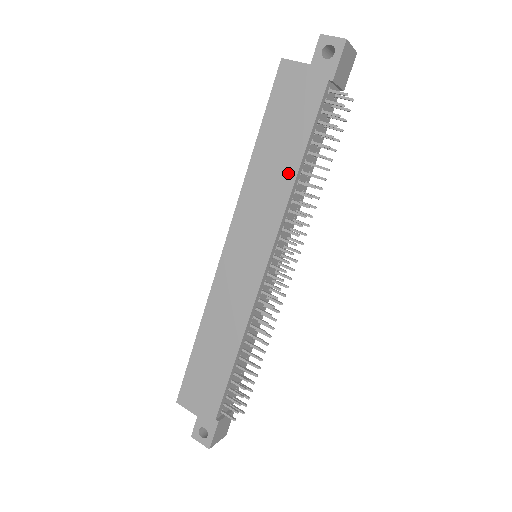
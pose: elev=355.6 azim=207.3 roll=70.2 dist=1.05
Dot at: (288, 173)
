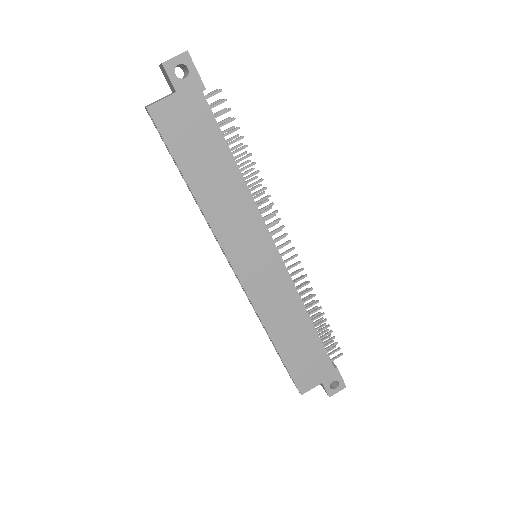
Dot at: (235, 181)
